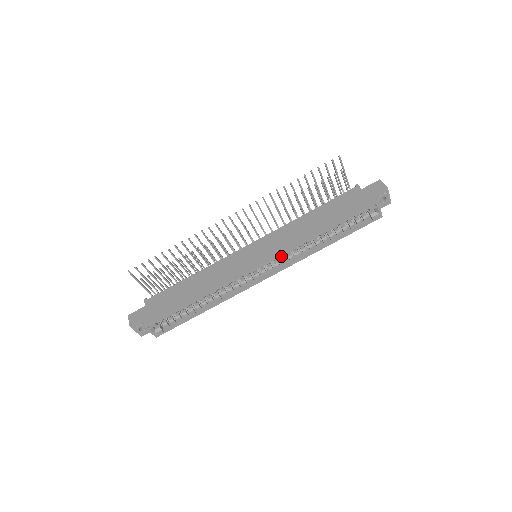
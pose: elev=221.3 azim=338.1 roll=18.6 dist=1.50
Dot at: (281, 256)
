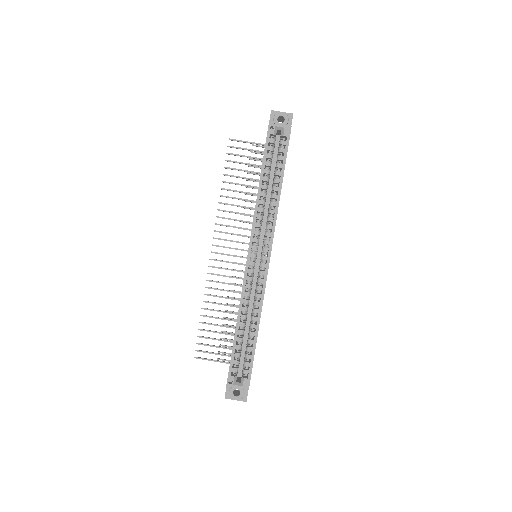
Dot at: (257, 233)
